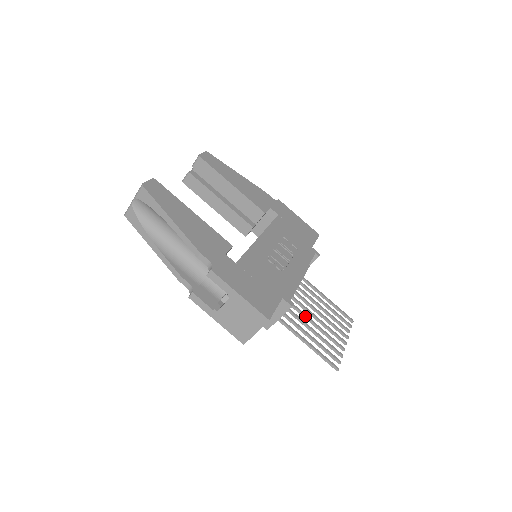
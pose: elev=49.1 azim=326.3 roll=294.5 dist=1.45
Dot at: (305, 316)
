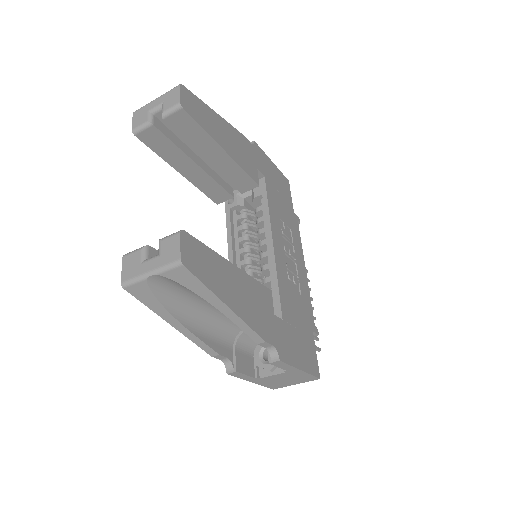
Dot at: occluded
